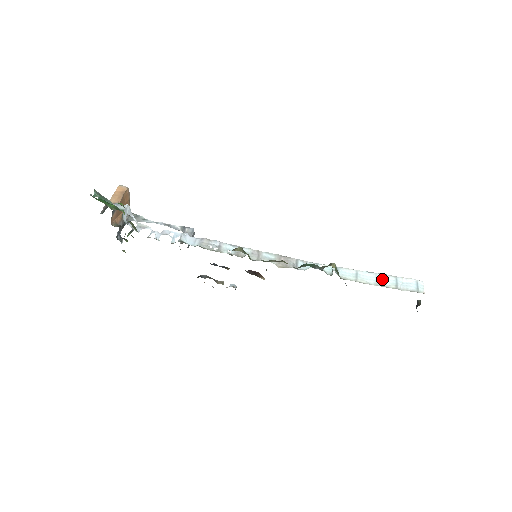
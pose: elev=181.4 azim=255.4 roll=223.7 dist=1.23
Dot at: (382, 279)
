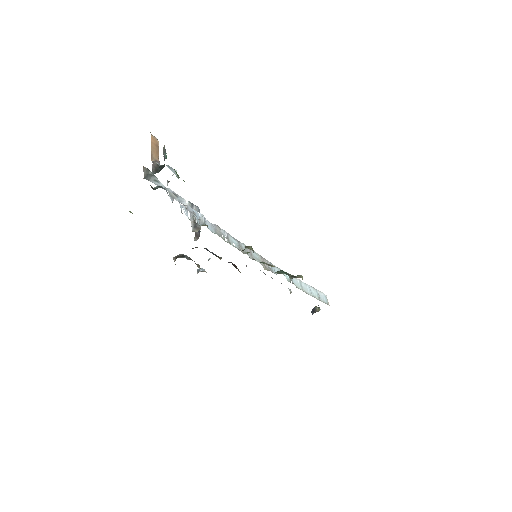
Dot at: (311, 290)
